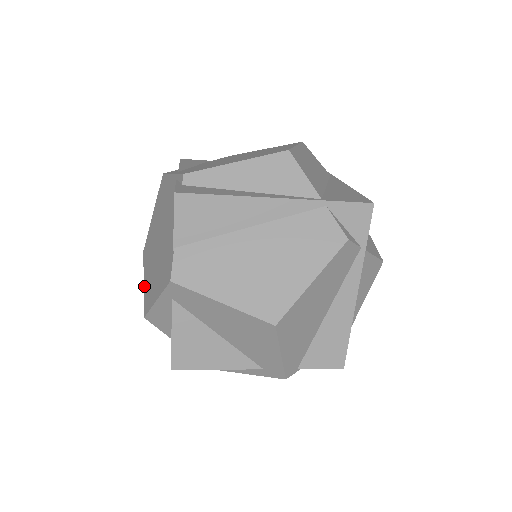
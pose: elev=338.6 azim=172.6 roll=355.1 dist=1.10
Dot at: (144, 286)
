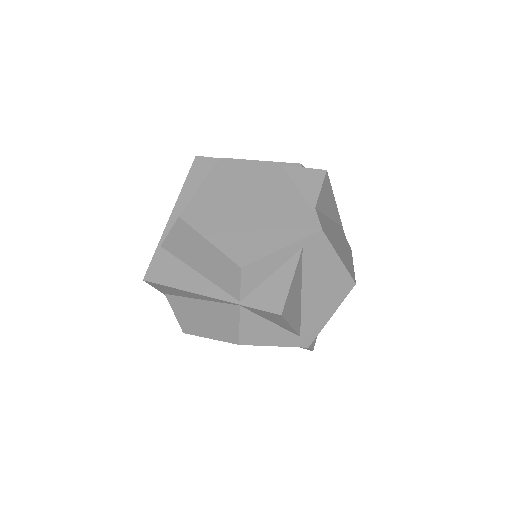
Dot at: (216, 243)
